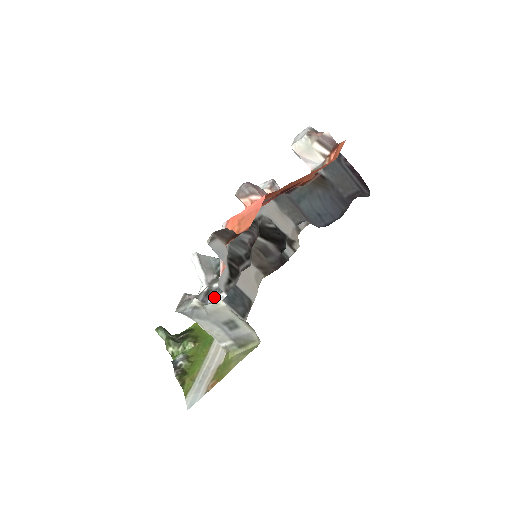
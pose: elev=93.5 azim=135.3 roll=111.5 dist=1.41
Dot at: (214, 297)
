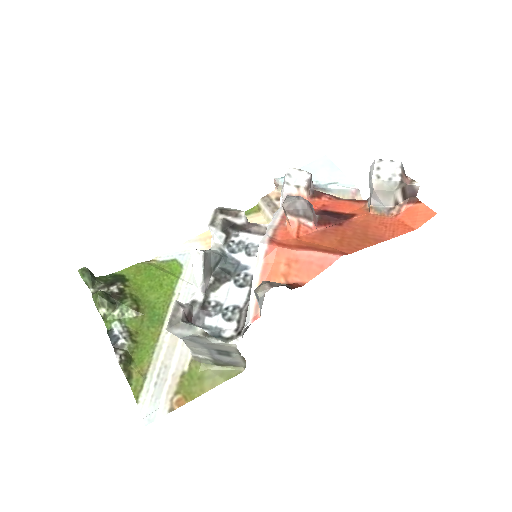
Dot at: (216, 321)
